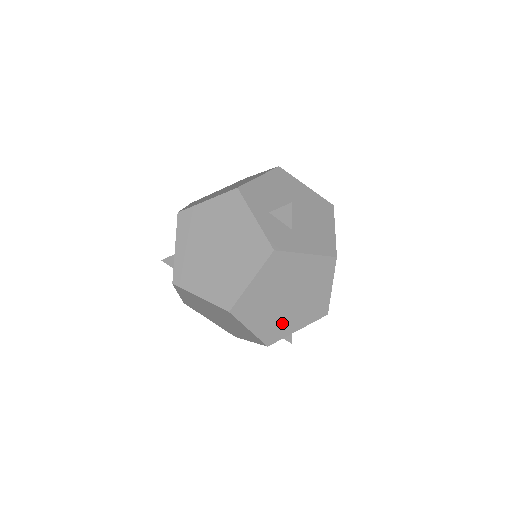
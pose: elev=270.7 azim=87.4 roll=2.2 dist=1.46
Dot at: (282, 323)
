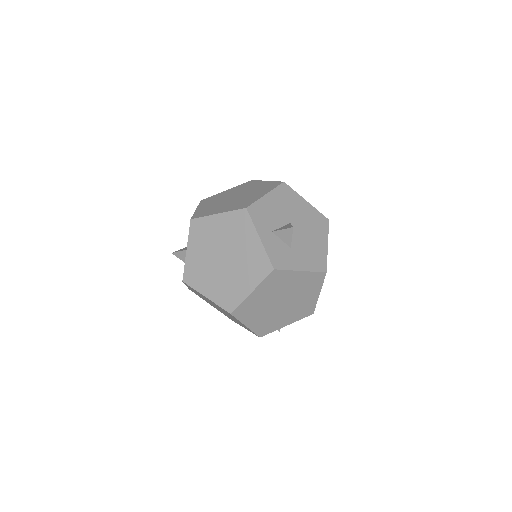
Dot at: (274, 321)
